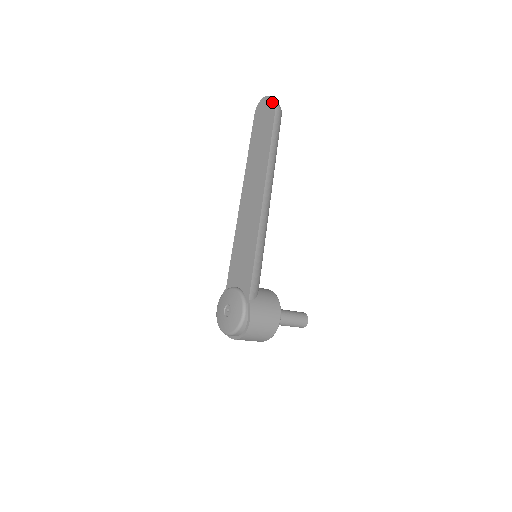
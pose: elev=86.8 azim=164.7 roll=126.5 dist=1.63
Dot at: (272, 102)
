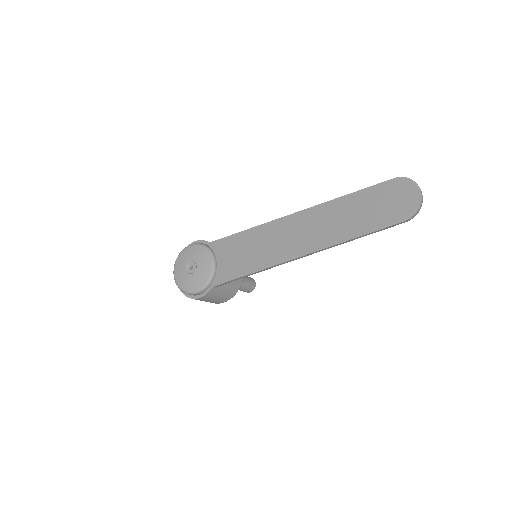
Dot at: (415, 208)
